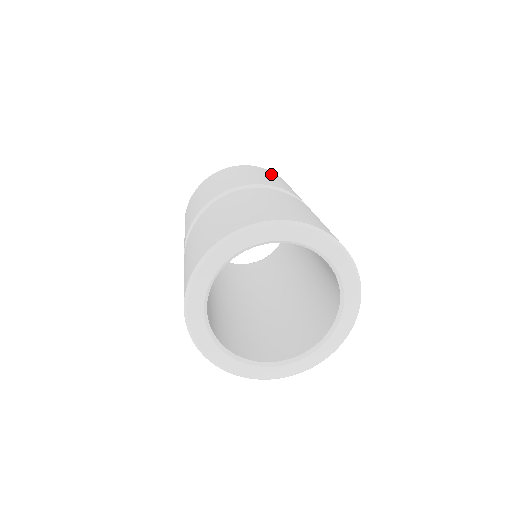
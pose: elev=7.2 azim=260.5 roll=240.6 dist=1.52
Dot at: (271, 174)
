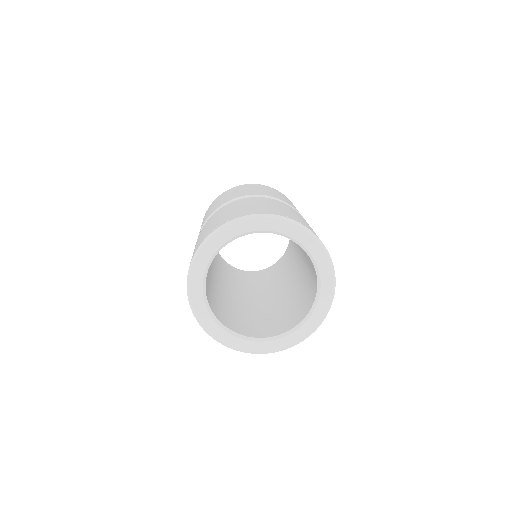
Dot at: (281, 194)
